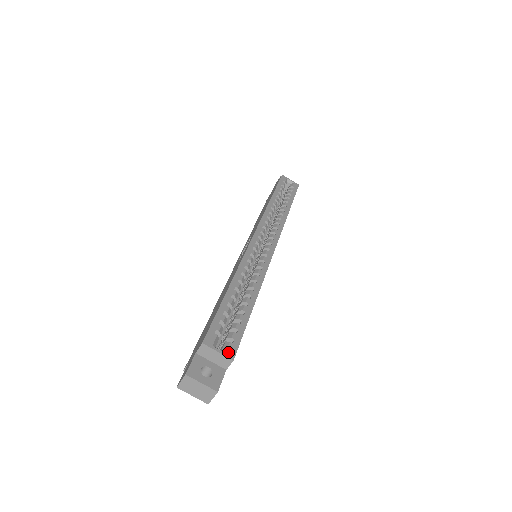
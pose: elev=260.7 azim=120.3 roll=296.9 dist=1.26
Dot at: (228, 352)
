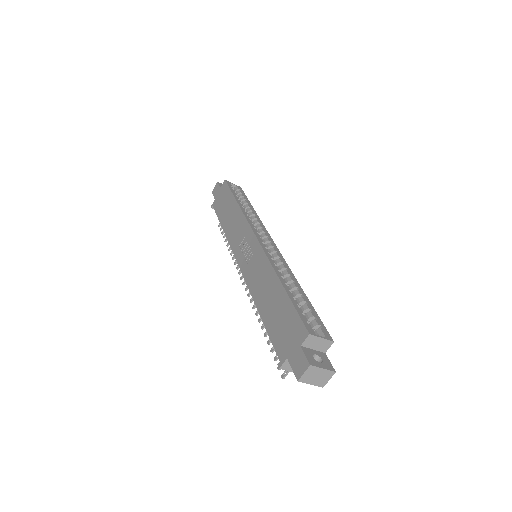
Dot at: (326, 336)
